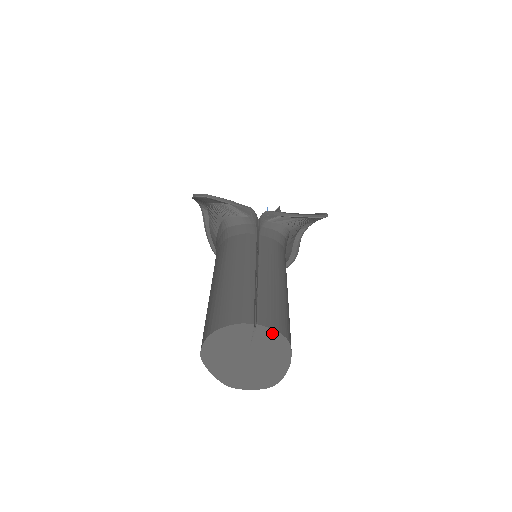
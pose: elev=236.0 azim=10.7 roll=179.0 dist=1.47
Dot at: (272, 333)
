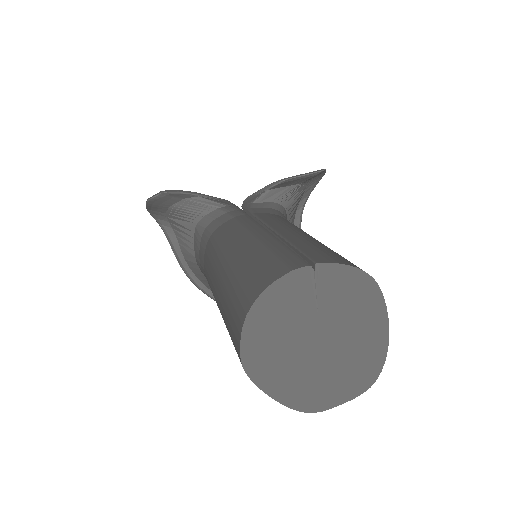
Dot at: (344, 272)
